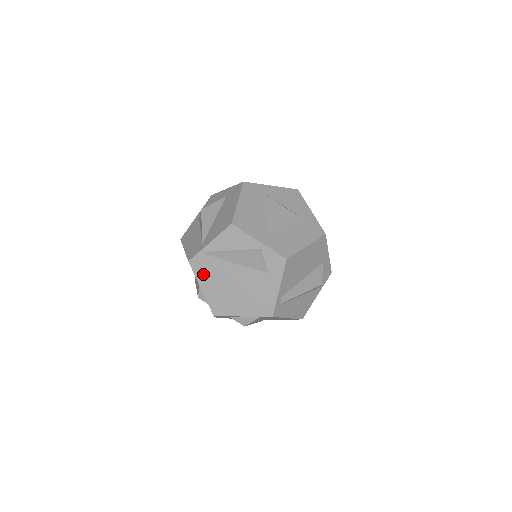
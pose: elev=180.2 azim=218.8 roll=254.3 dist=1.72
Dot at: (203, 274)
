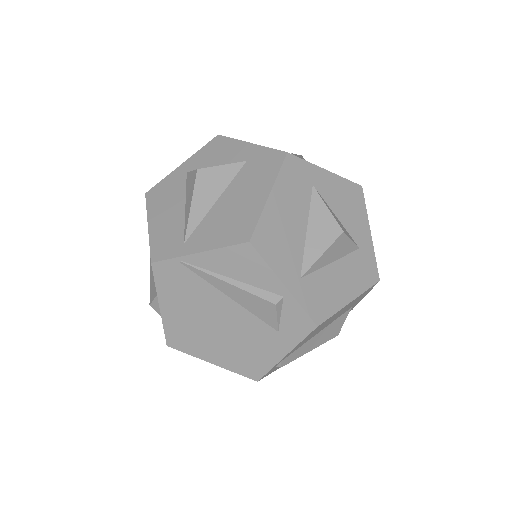
Dot at: (170, 290)
